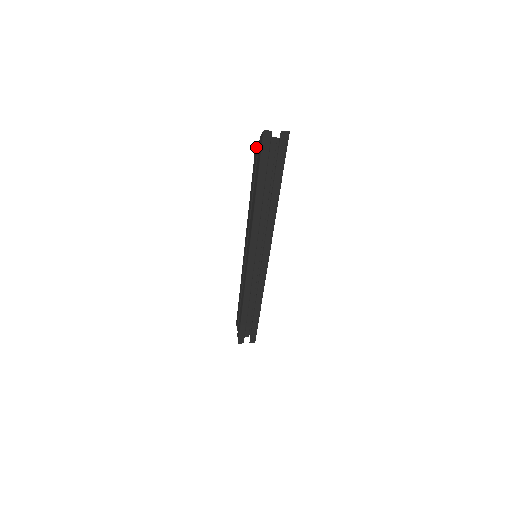
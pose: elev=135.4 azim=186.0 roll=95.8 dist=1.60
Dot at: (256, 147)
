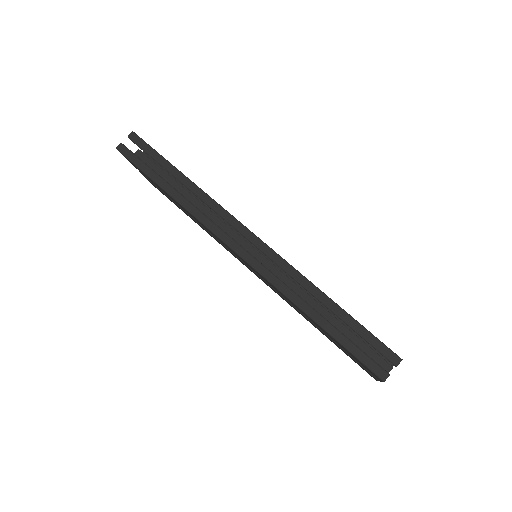
Dot at: occluded
